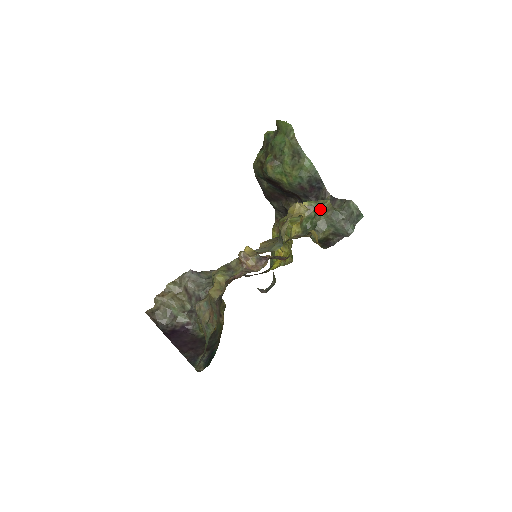
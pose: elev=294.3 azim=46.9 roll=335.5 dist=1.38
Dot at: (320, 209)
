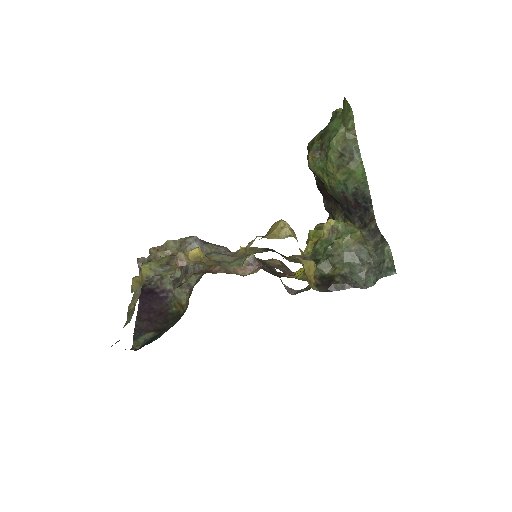
Dot at: (343, 237)
